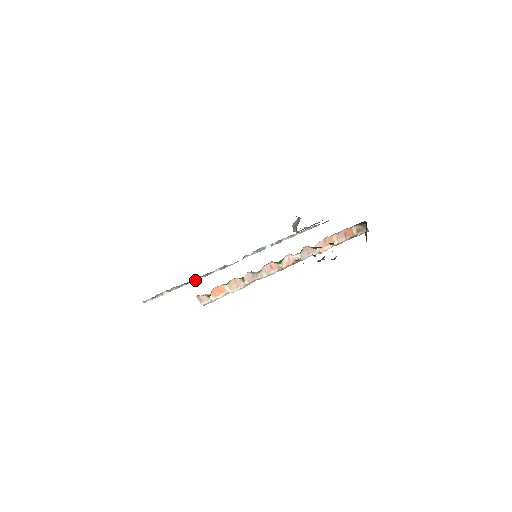
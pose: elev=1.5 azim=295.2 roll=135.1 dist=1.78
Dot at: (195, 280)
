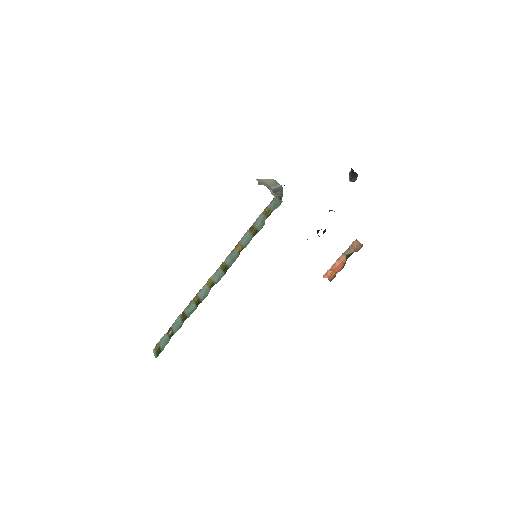
Dot at: (193, 303)
